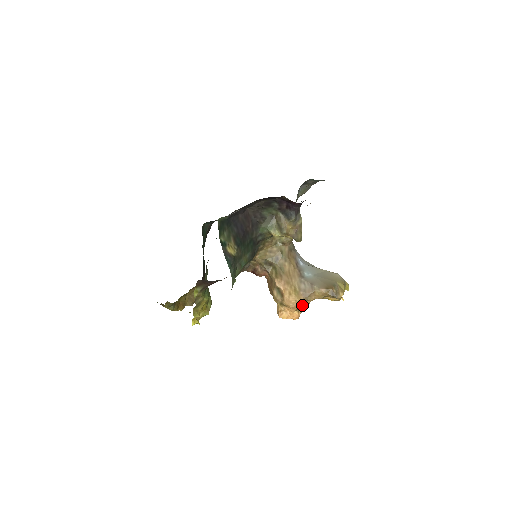
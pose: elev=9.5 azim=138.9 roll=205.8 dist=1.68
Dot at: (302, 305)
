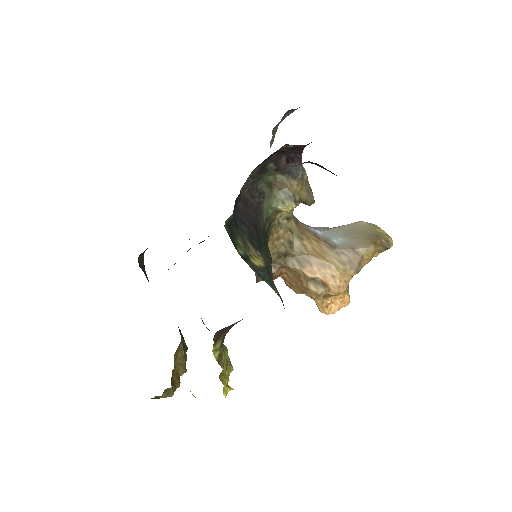
Dot at: occluded
